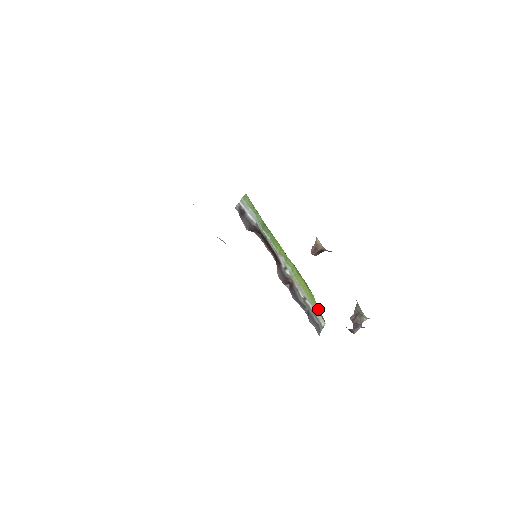
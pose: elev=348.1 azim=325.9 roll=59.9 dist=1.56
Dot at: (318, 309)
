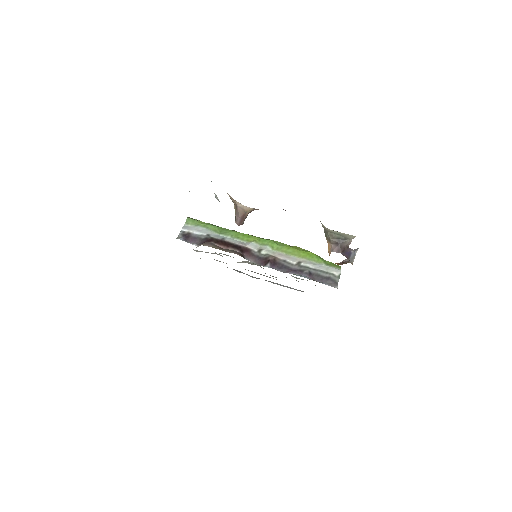
Dot at: (327, 262)
